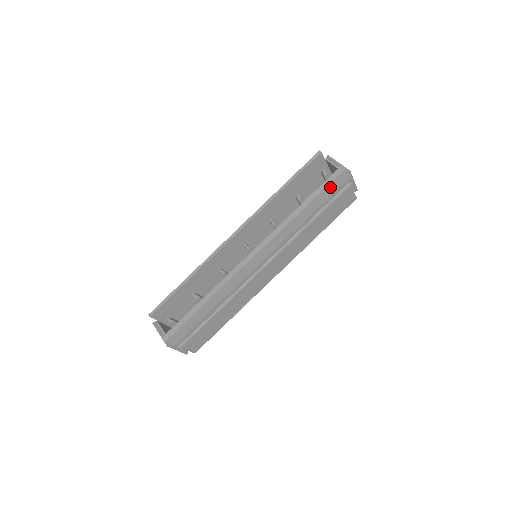
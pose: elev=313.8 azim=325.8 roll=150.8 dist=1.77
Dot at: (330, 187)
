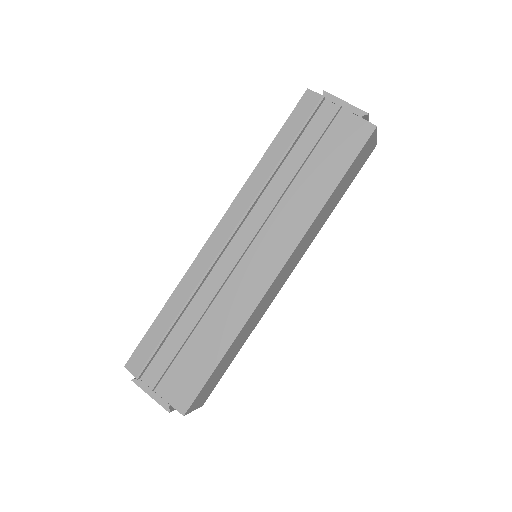
Dot at: (295, 117)
